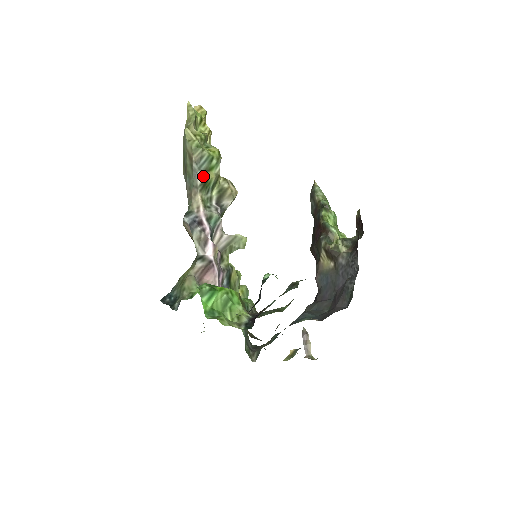
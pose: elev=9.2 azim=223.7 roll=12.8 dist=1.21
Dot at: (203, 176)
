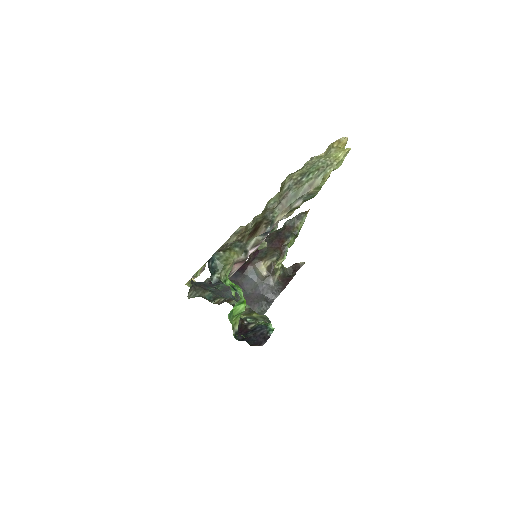
Dot at: (300, 204)
